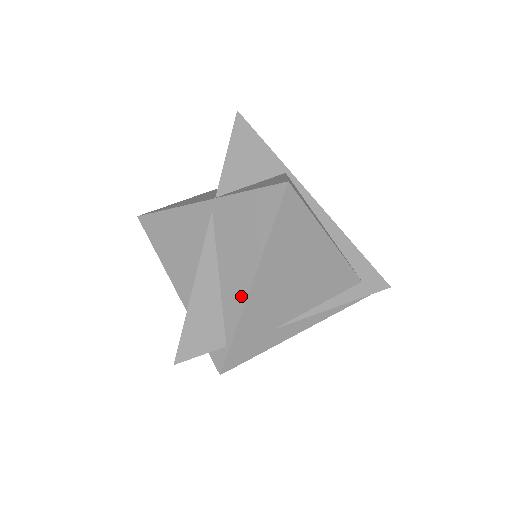
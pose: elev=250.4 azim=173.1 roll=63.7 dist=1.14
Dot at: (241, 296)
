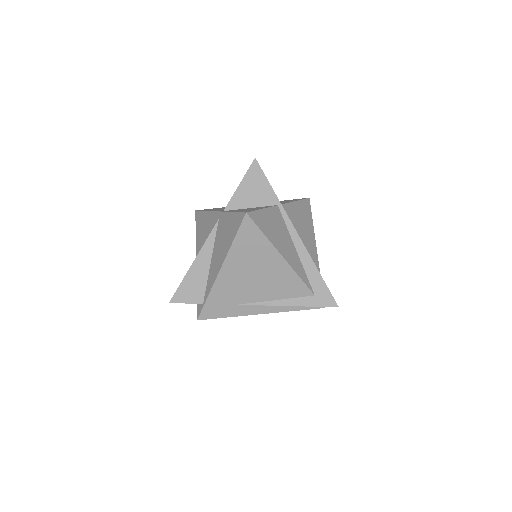
Dot at: (215, 276)
